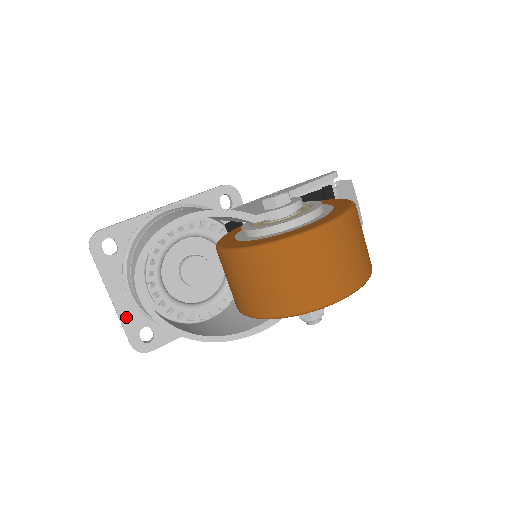
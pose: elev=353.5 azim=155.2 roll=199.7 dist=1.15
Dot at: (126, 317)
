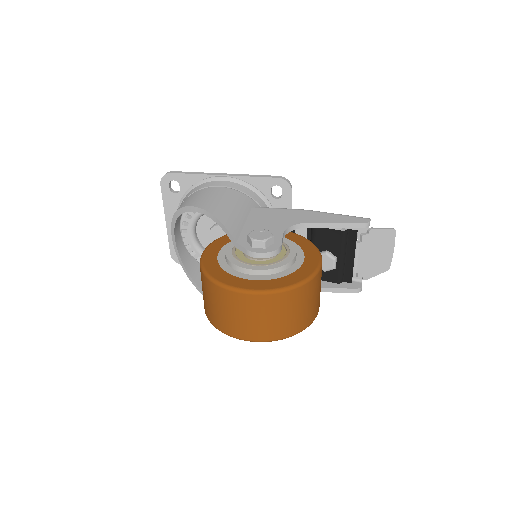
Dot at: occluded
